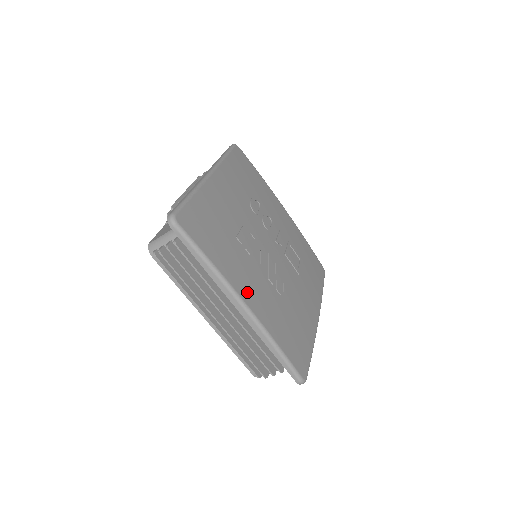
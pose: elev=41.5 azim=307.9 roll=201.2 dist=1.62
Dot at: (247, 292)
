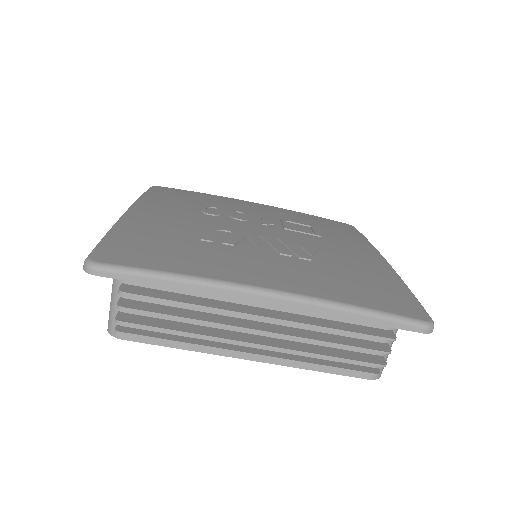
Dot at: (258, 277)
